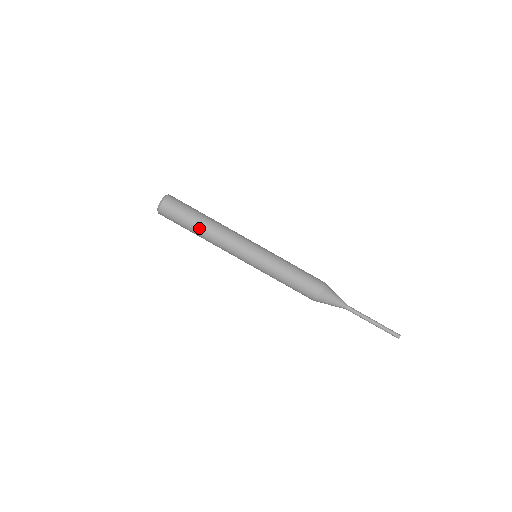
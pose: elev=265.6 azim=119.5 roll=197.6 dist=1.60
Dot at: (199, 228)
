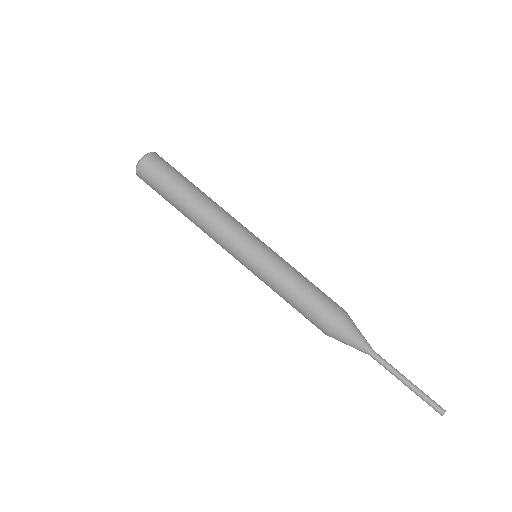
Dot at: (182, 205)
